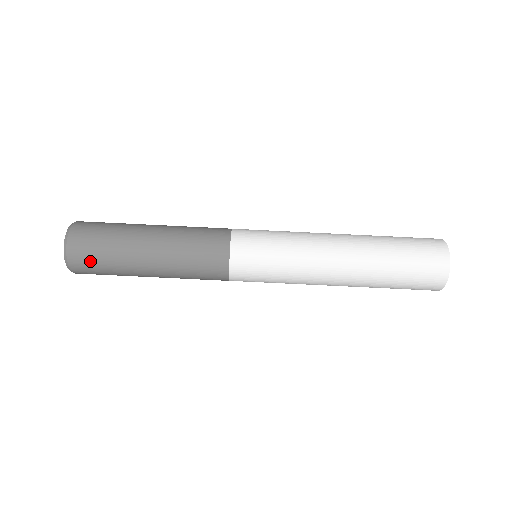
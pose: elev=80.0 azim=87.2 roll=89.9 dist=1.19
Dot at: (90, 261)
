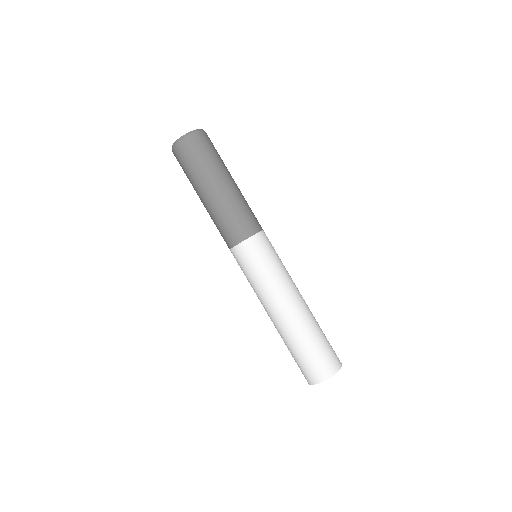
Dot at: (181, 161)
